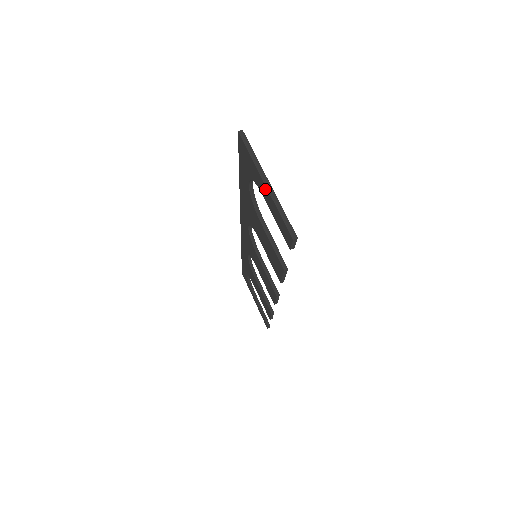
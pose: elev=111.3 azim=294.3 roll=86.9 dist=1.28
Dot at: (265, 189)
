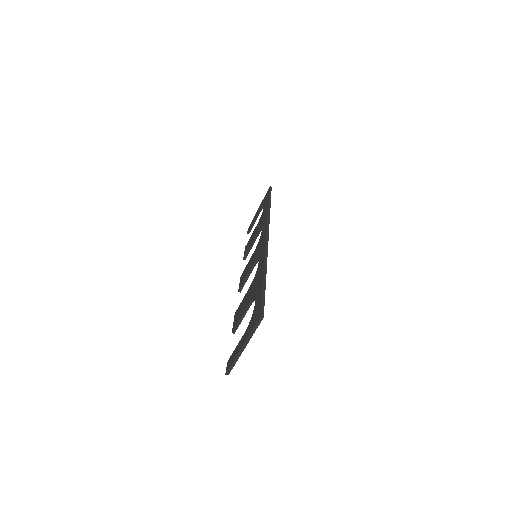
Dot at: (242, 345)
